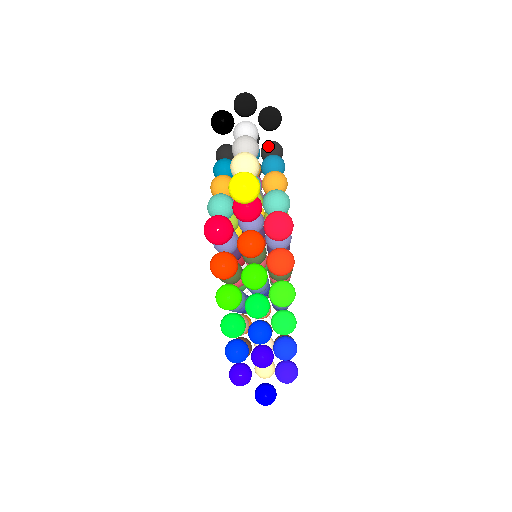
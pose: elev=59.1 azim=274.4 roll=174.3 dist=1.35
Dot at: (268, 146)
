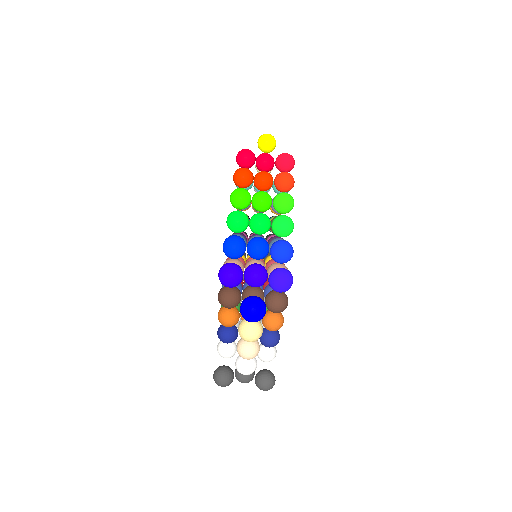
Dot at: occluded
